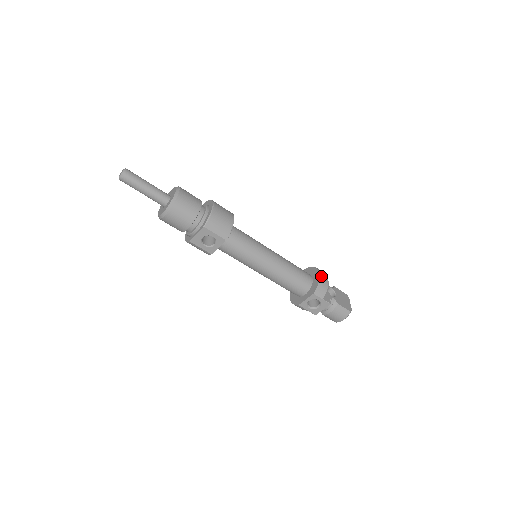
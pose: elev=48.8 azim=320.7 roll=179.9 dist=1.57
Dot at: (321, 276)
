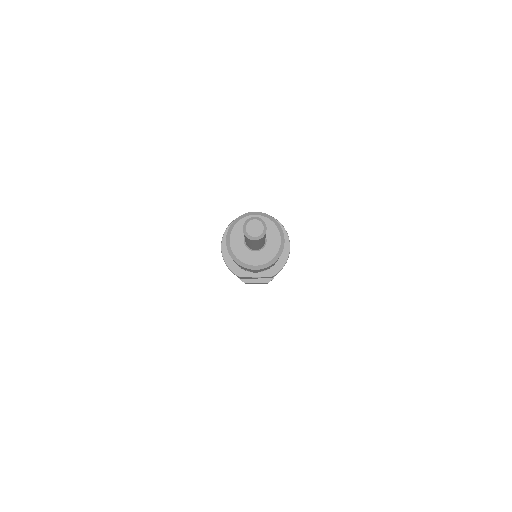
Dot at: occluded
